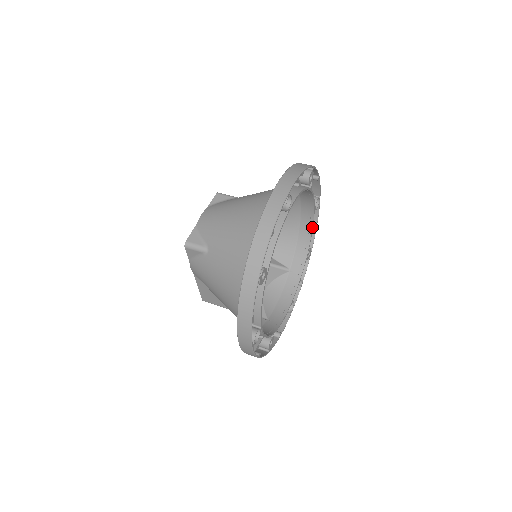
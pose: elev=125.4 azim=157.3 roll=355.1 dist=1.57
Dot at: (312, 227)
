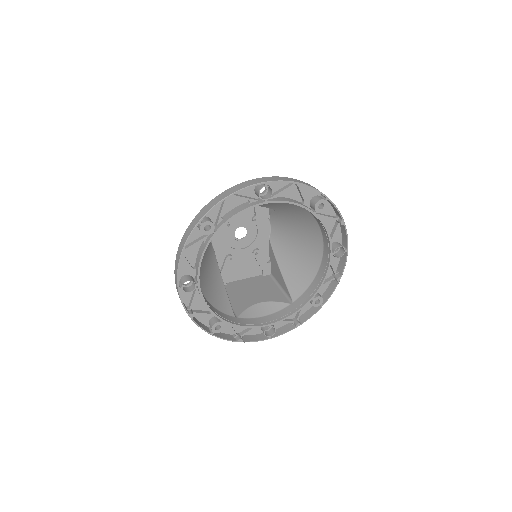
Dot at: (326, 272)
